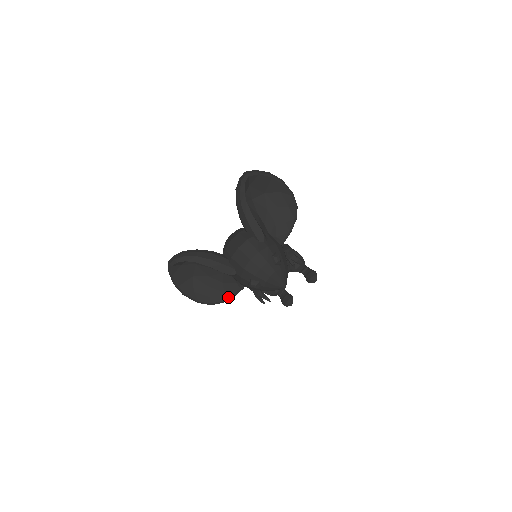
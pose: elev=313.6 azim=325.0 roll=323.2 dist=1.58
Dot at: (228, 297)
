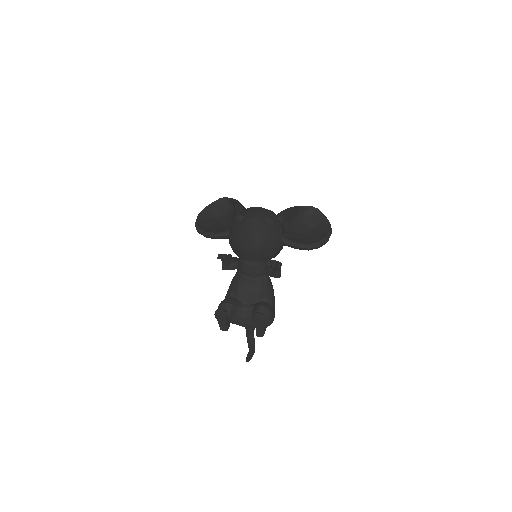
Dot at: (212, 232)
